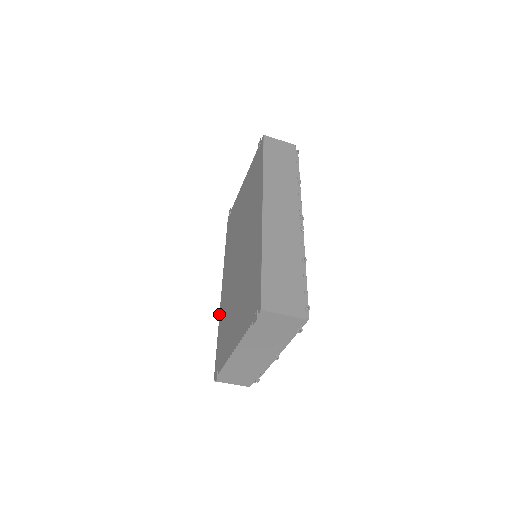
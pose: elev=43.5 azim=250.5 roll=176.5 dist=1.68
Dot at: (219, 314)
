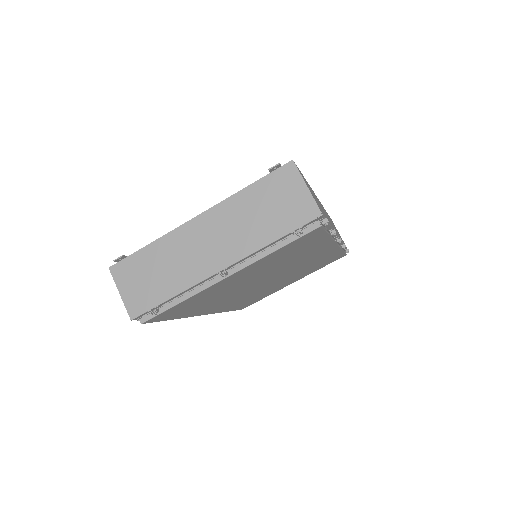
Dot at: occluded
